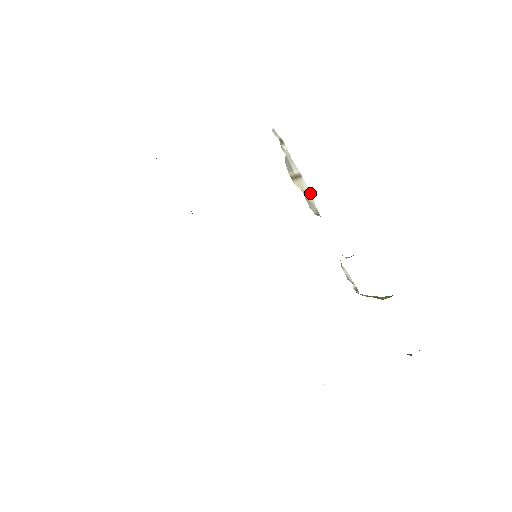
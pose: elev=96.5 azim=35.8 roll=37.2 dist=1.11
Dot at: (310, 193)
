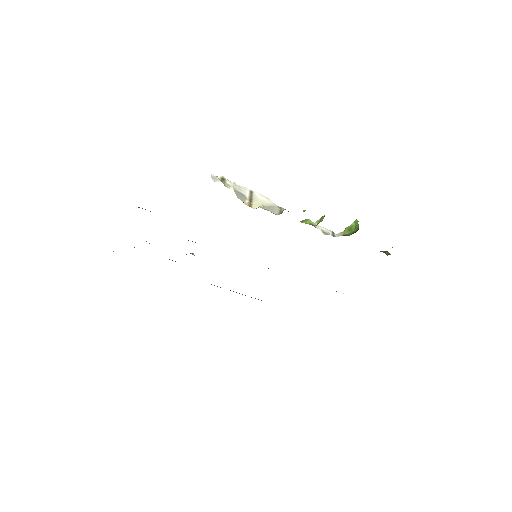
Dot at: (265, 198)
